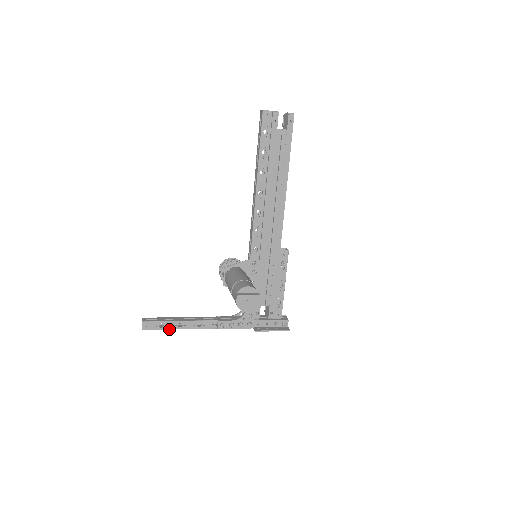
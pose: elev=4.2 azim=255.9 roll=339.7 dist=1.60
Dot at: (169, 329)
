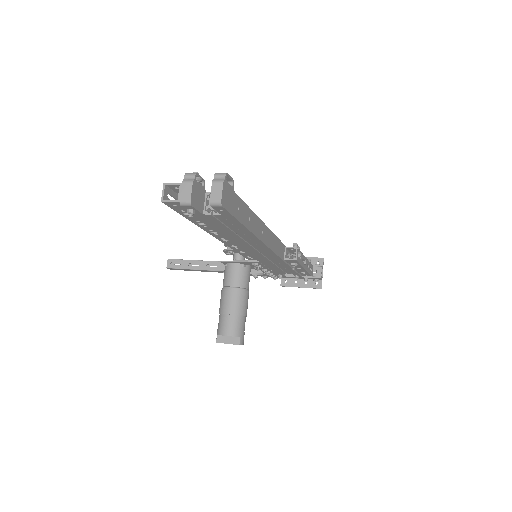
Dot at: occluded
